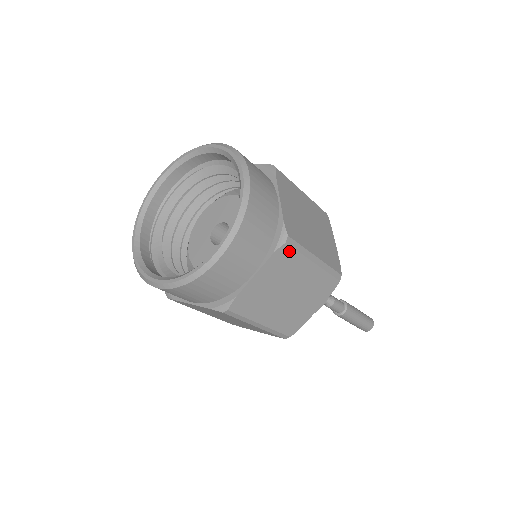
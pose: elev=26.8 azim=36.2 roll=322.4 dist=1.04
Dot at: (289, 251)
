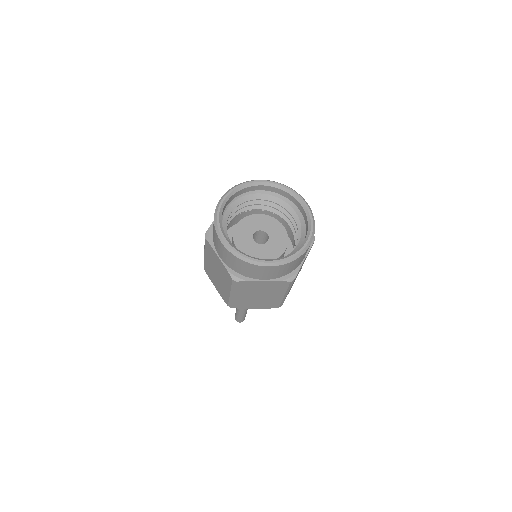
Dot at: (312, 245)
